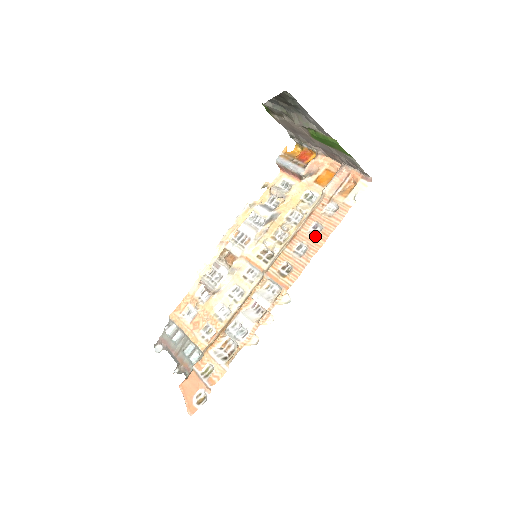
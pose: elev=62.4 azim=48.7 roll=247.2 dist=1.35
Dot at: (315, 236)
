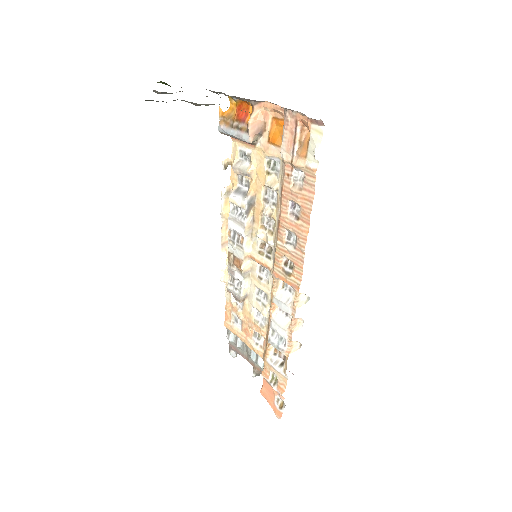
Dot at: (297, 219)
